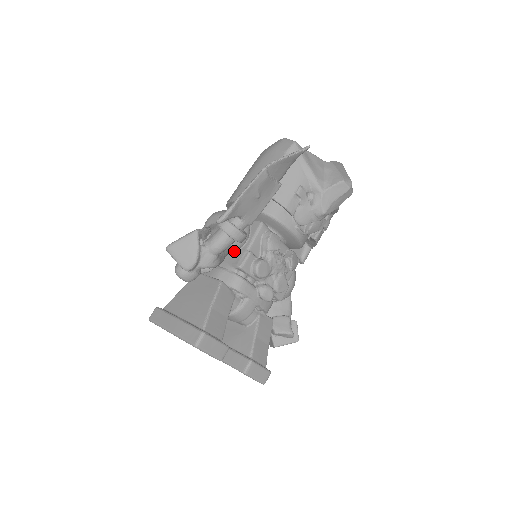
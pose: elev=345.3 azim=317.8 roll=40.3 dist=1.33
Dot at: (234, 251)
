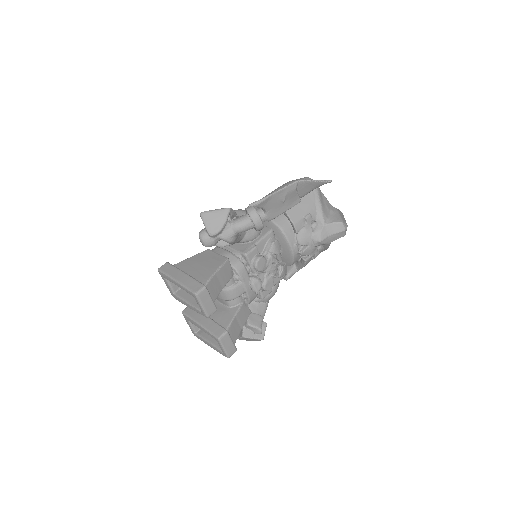
Dot at: (243, 243)
